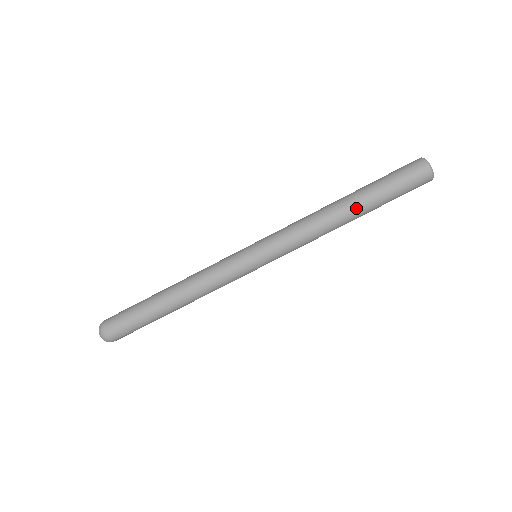
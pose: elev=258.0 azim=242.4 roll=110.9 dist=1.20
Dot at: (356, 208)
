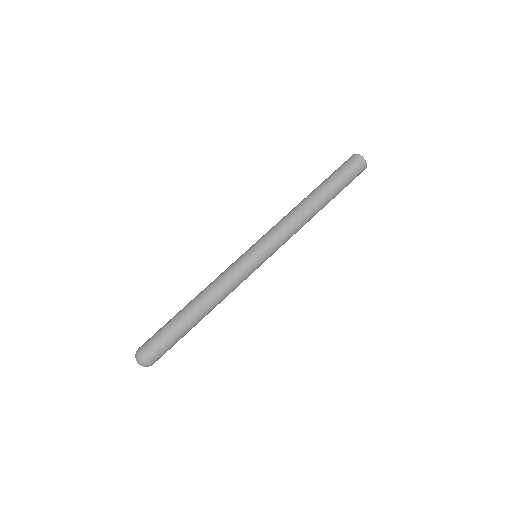
Dot at: (317, 194)
